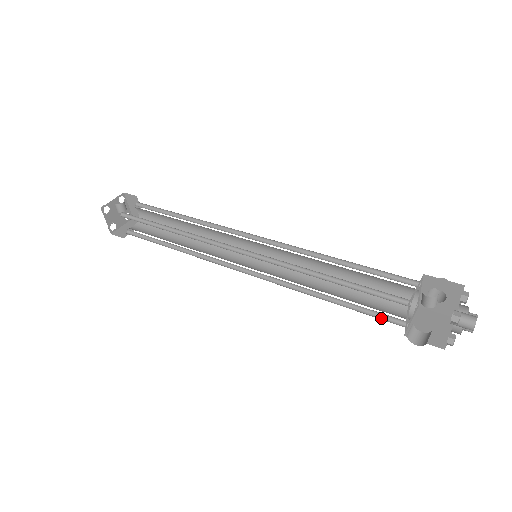
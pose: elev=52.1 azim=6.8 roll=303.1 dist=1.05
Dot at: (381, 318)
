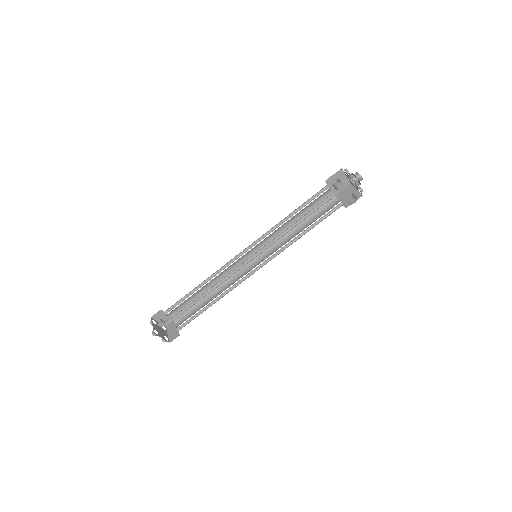
Dot at: occluded
